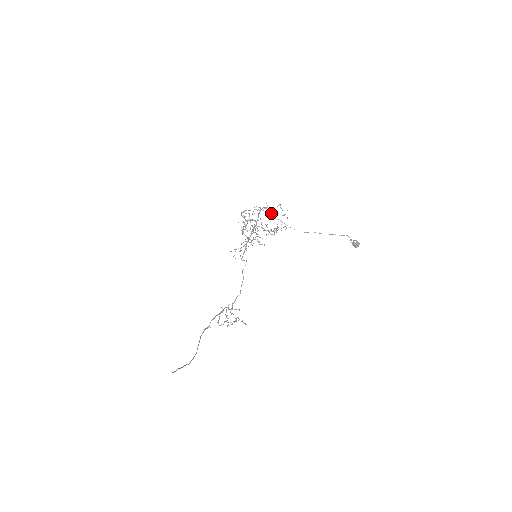
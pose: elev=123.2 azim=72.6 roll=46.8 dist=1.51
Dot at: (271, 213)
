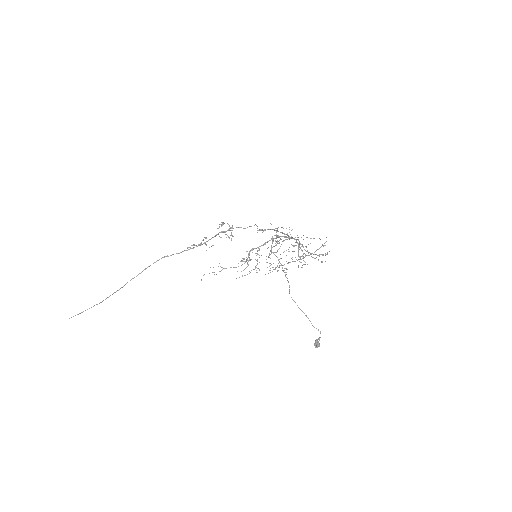
Dot at: (285, 272)
